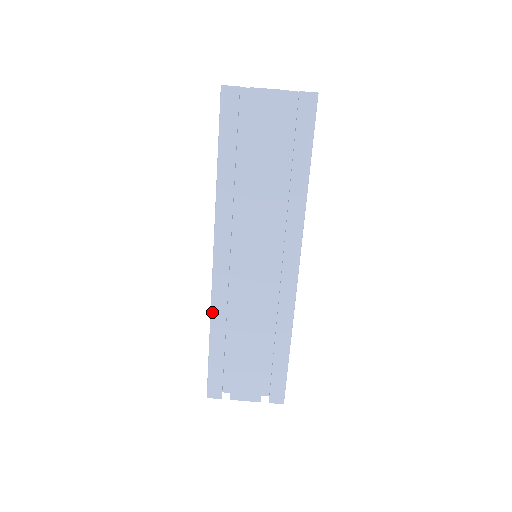
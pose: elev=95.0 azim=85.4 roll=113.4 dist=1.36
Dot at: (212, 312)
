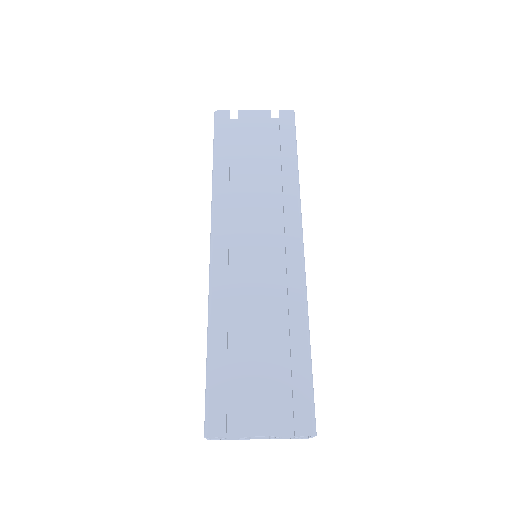
Dot at: (210, 306)
